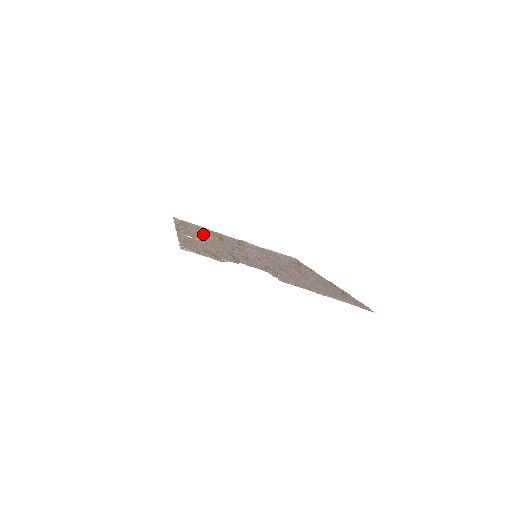
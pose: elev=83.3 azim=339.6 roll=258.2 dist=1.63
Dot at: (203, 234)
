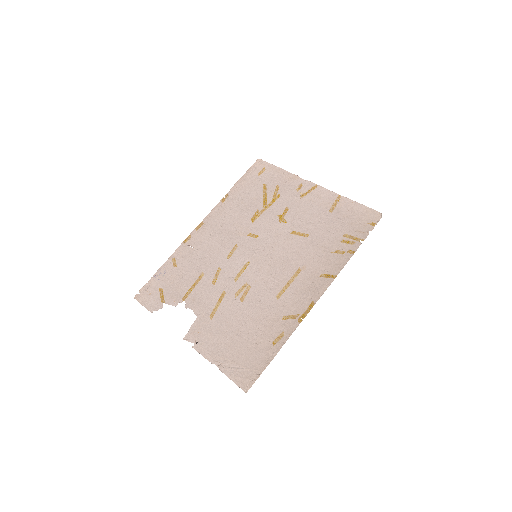
Dot at: (238, 213)
